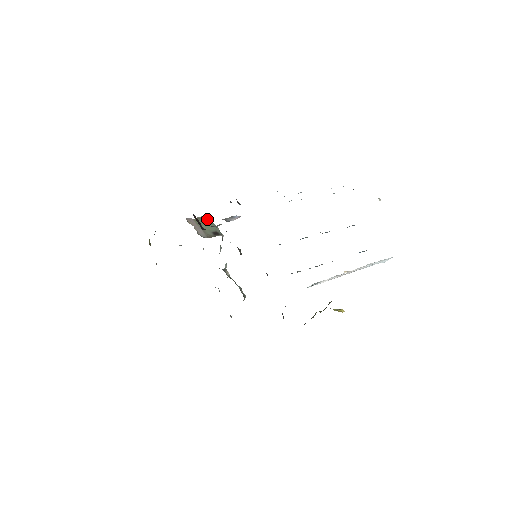
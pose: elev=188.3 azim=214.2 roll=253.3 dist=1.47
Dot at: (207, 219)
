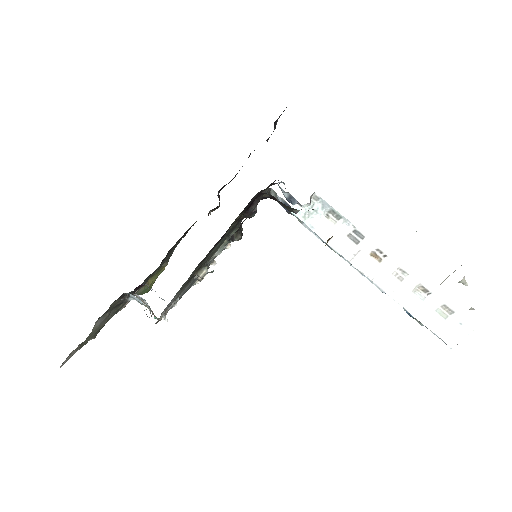
Dot at: occluded
